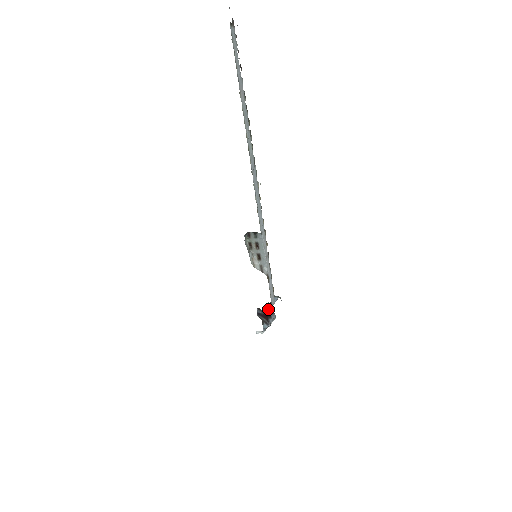
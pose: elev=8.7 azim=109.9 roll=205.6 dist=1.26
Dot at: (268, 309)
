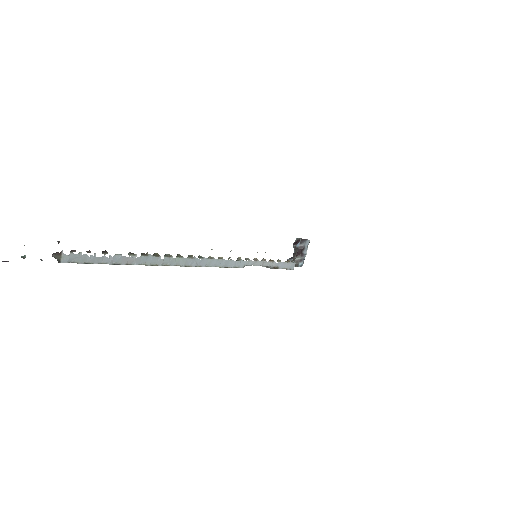
Dot at: (299, 241)
